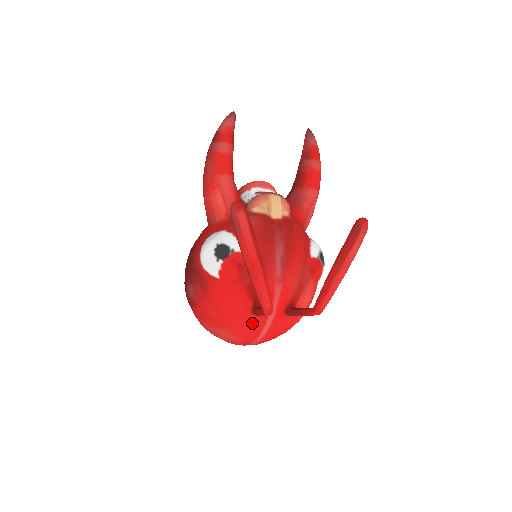
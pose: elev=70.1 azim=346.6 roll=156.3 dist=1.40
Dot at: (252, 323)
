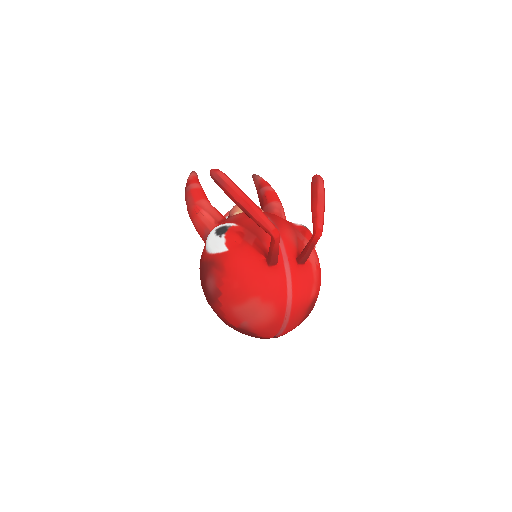
Dot at: (274, 278)
